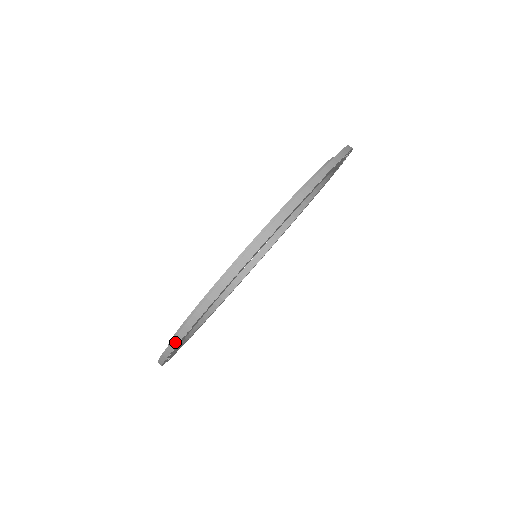
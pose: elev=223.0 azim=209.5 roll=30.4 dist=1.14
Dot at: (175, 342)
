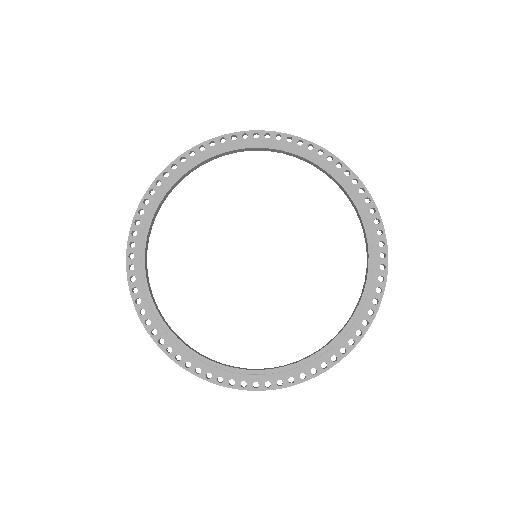
Dot at: (252, 390)
